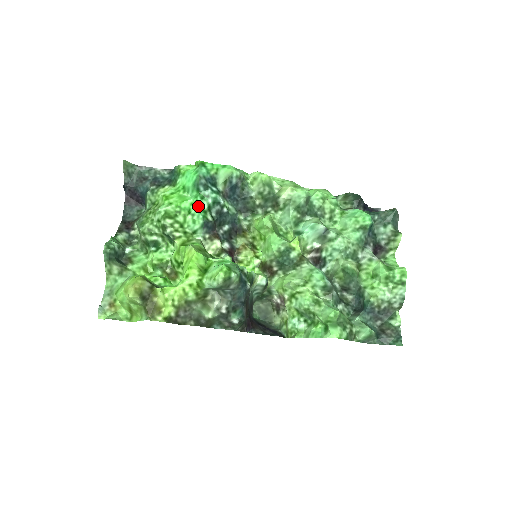
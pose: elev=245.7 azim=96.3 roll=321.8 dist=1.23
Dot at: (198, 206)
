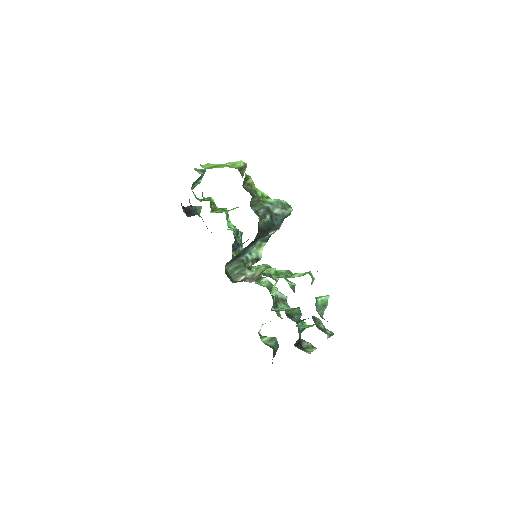
Dot at: occluded
